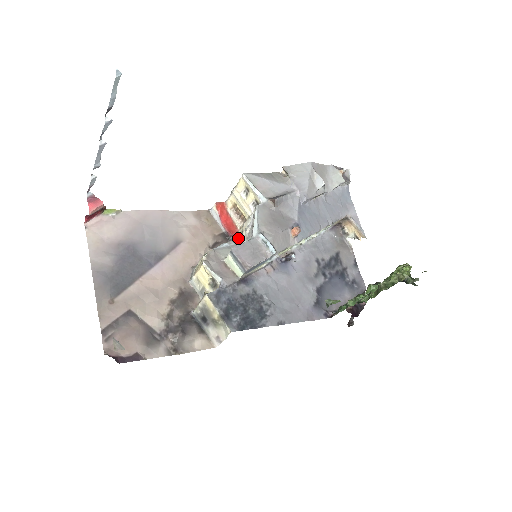
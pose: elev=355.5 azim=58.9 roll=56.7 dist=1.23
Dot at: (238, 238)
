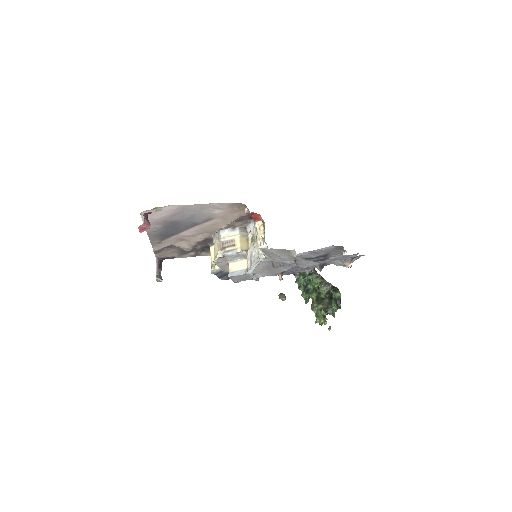
Dot at: (254, 234)
